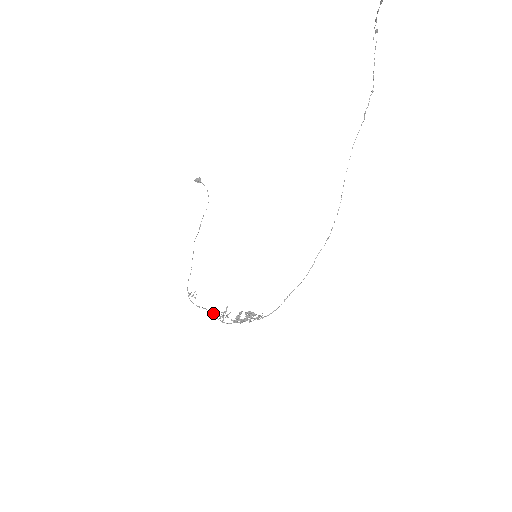
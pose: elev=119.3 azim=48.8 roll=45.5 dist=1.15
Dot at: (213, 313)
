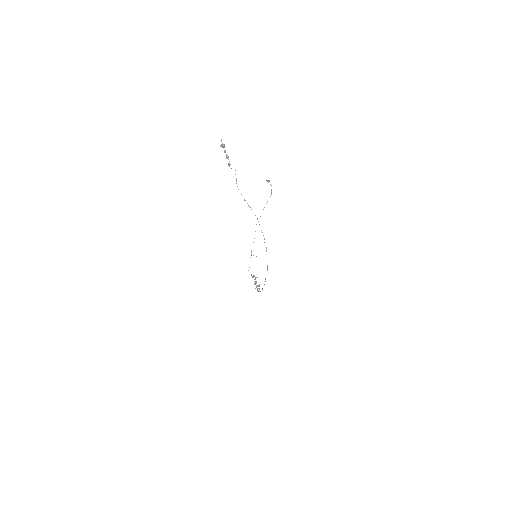
Dot at: occluded
